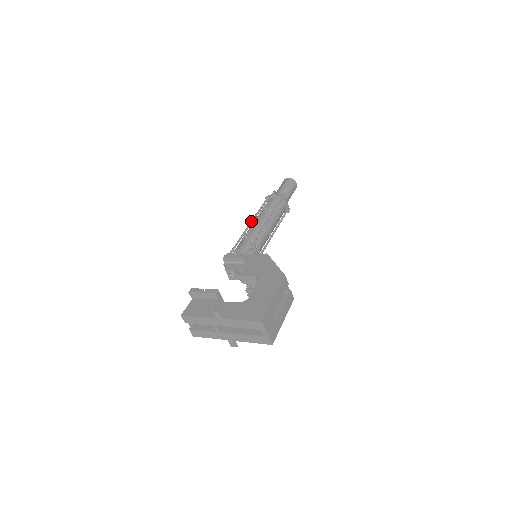
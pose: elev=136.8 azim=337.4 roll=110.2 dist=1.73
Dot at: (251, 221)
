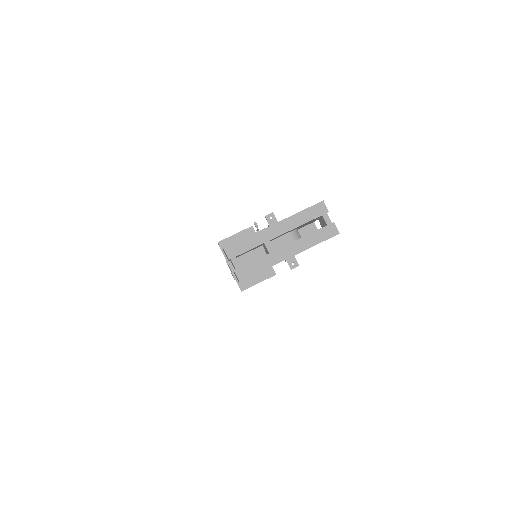
Dot at: occluded
